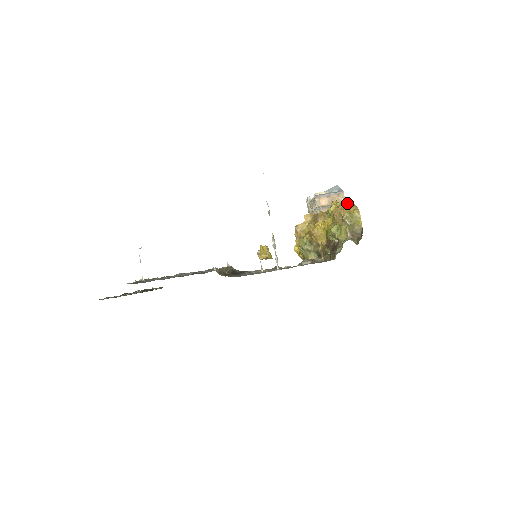
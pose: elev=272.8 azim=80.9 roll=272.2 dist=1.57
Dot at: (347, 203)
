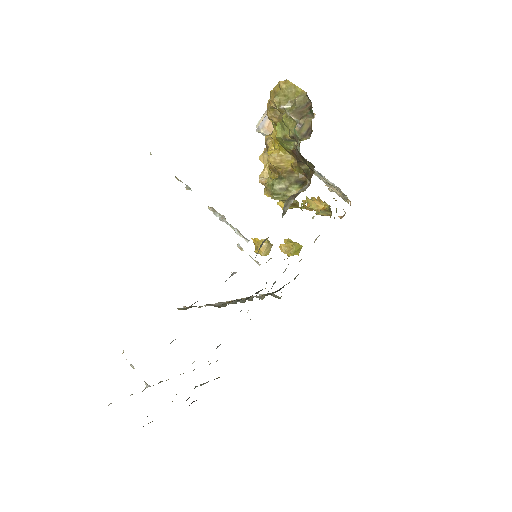
Dot at: occluded
